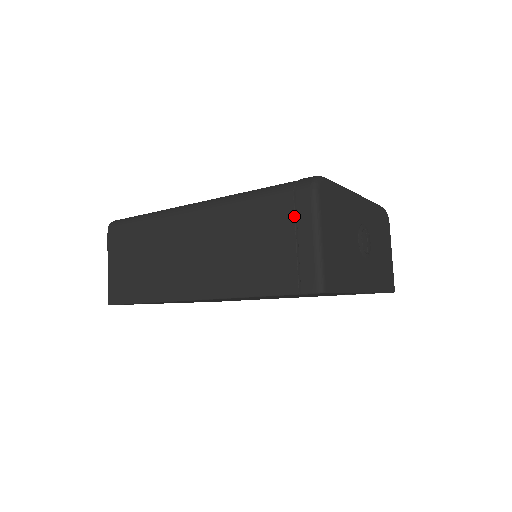
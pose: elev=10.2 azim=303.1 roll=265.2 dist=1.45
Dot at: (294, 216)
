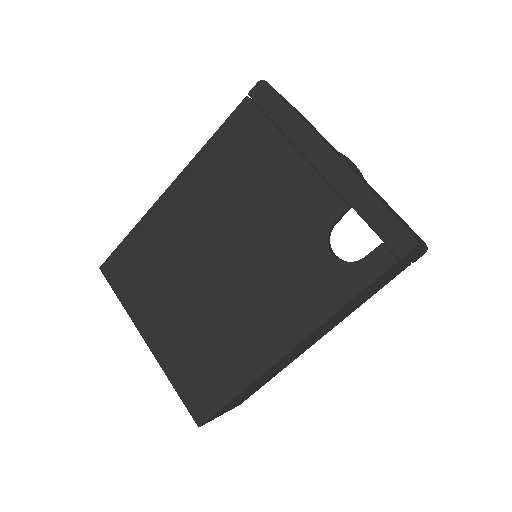
Dot at: occluded
